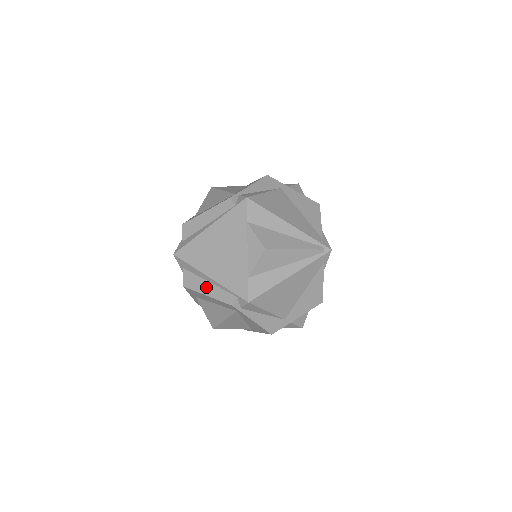
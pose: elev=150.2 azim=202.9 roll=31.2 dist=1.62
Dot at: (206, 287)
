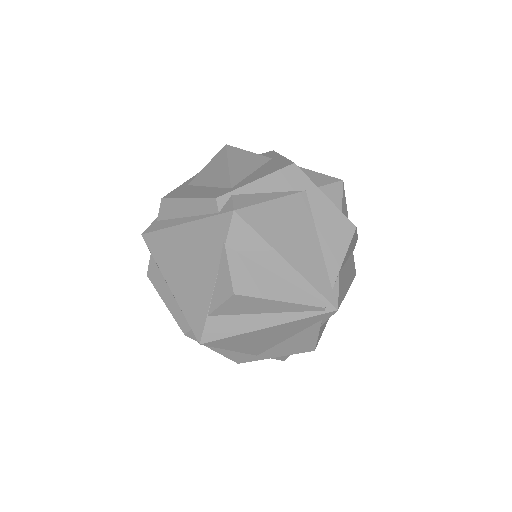
Dot at: (166, 293)
